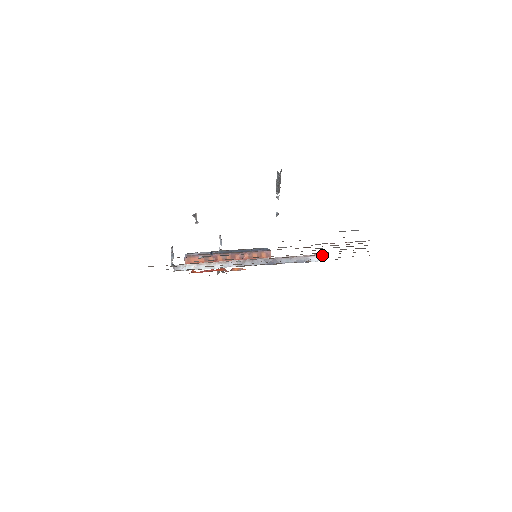
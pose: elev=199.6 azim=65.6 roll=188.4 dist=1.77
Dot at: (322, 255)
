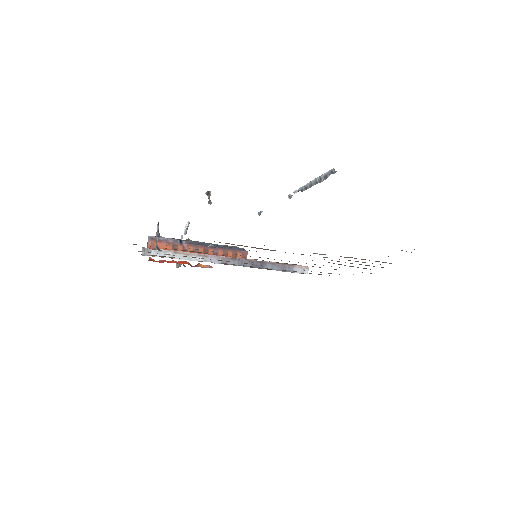
Dot at: (306, 267)
